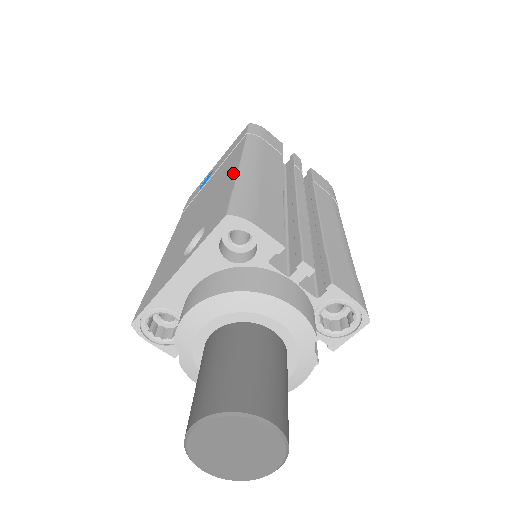
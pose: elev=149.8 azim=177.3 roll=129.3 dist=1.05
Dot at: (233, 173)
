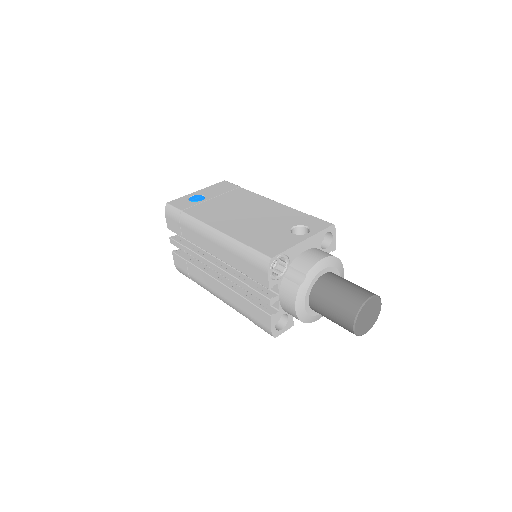
Dot at: (281, 206)
